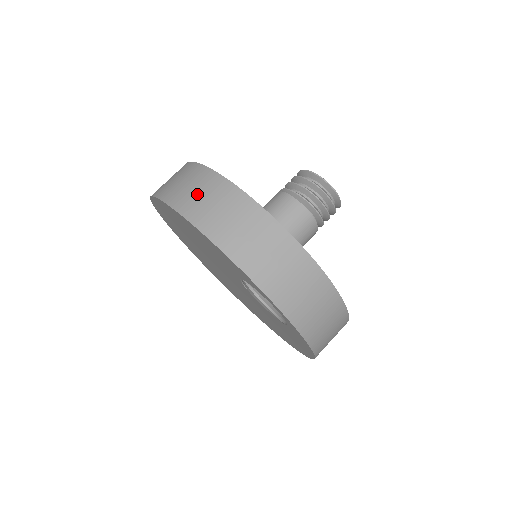
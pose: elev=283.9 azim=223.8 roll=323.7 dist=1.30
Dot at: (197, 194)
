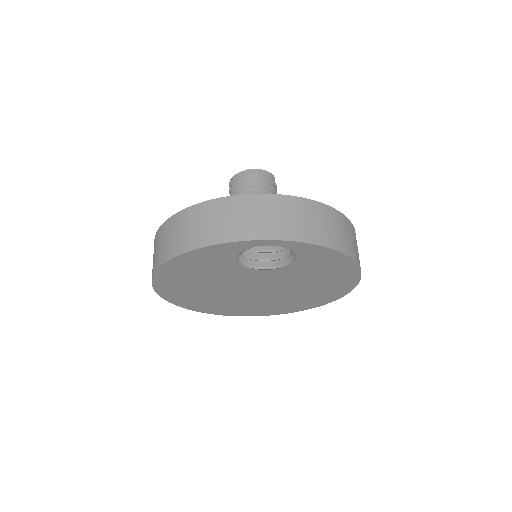
Dot at: (160, 247)
